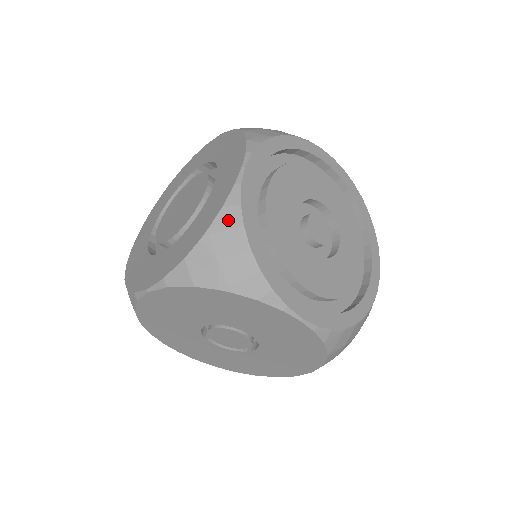
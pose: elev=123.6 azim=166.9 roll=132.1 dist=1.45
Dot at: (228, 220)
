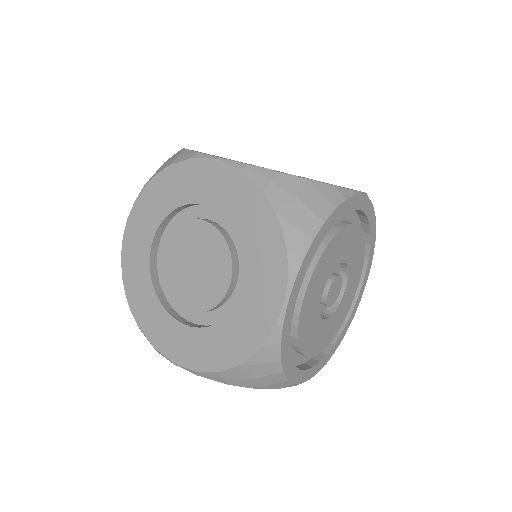
Dot at: (267, 356)
